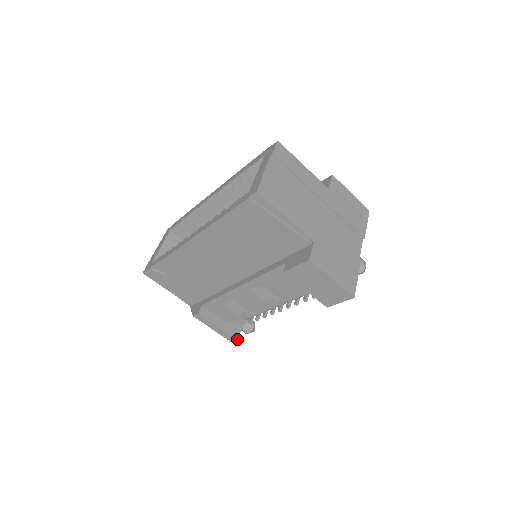
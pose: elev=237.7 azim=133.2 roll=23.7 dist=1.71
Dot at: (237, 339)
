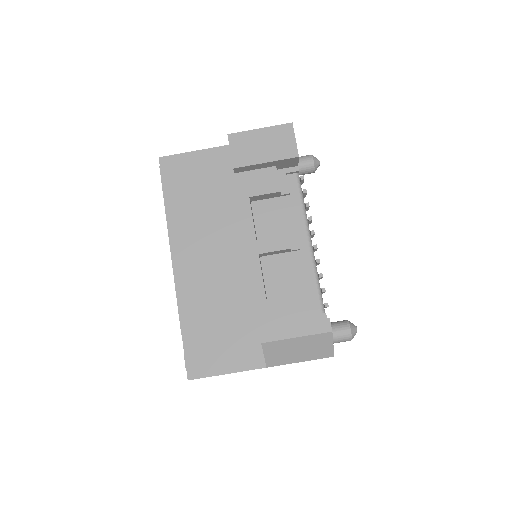
Dot at: (328, 318)
